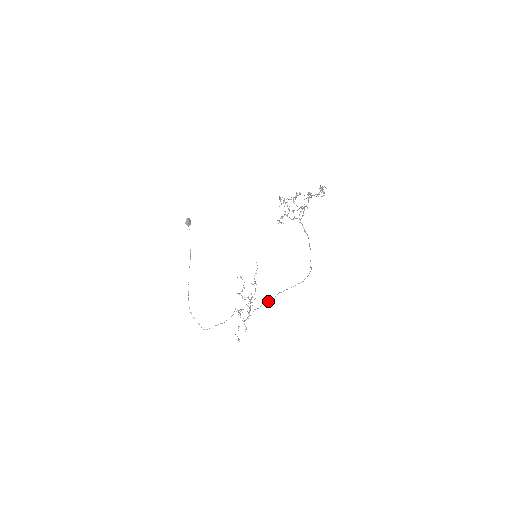
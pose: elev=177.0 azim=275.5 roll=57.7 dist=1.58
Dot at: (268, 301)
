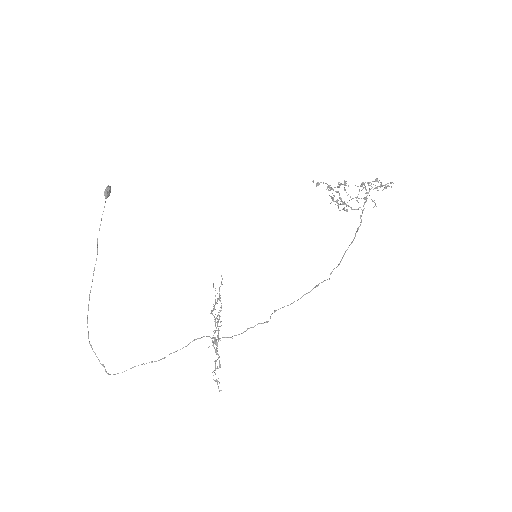
Dot at: occluded
